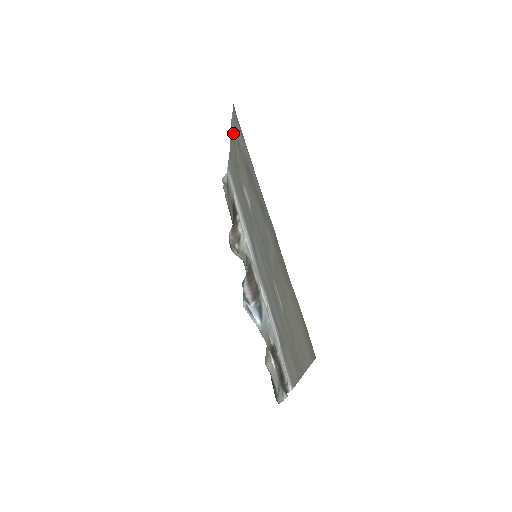
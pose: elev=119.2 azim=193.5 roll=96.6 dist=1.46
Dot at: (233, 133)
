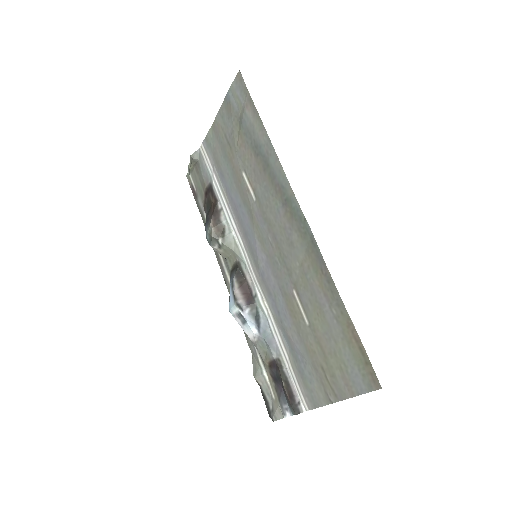
Dot at: (230, 105)
